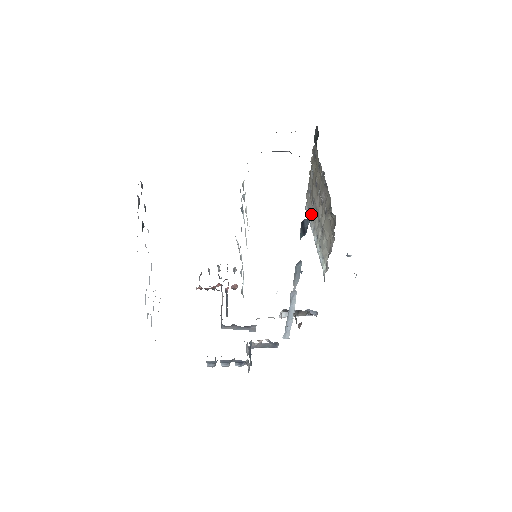
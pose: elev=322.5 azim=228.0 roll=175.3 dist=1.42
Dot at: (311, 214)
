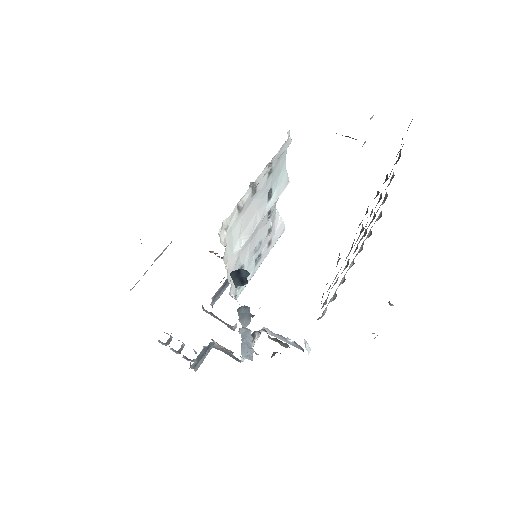
Dot at: occluded
